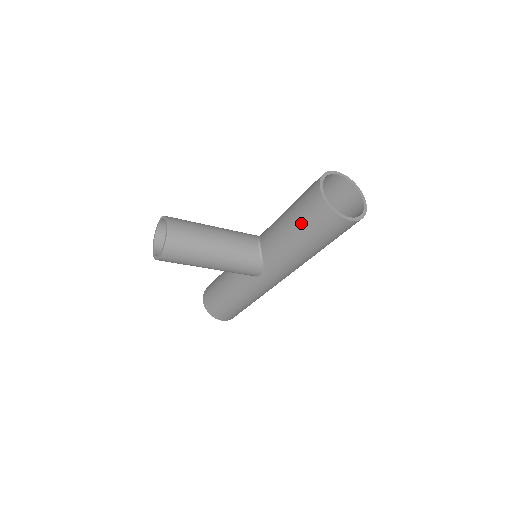
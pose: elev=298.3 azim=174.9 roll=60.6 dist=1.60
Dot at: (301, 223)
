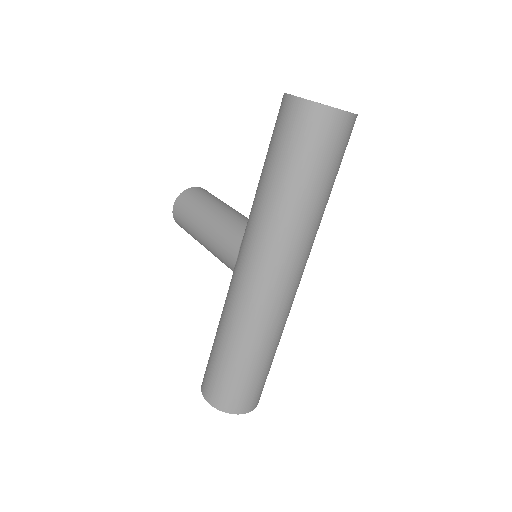
Dot at: occluded
